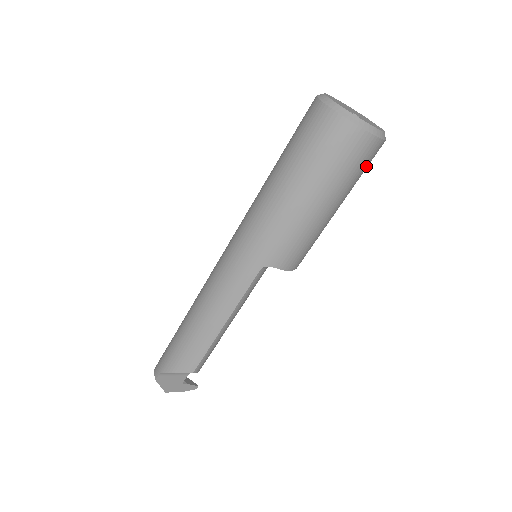
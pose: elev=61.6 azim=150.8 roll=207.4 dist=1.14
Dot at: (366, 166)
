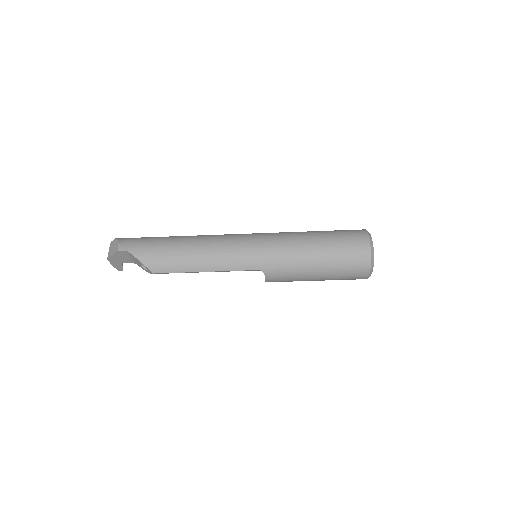
Dot at: occluded
